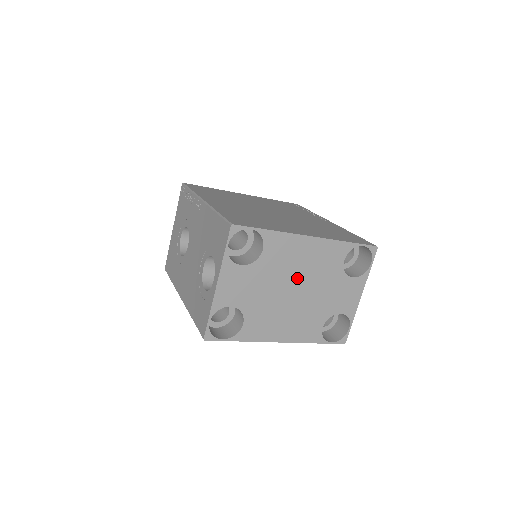
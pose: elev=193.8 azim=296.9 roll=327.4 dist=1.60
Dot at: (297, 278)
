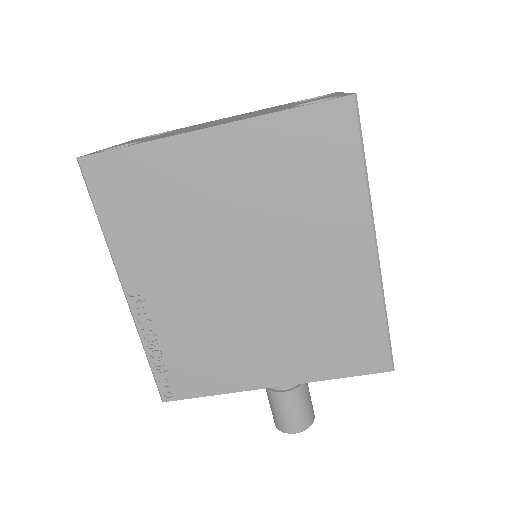
Dot at: occluded
